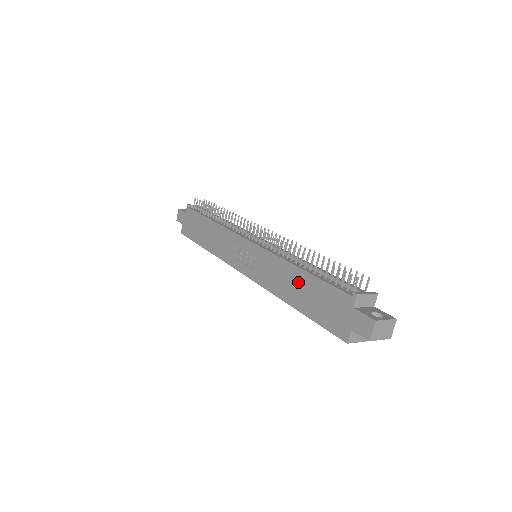
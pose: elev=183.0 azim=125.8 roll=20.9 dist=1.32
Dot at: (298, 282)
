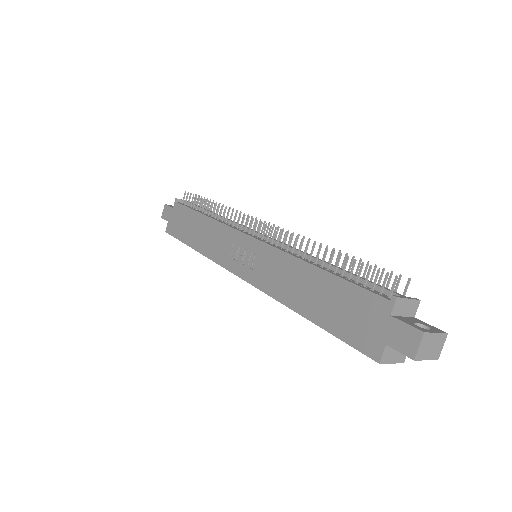
Dot at: (312, 284)
